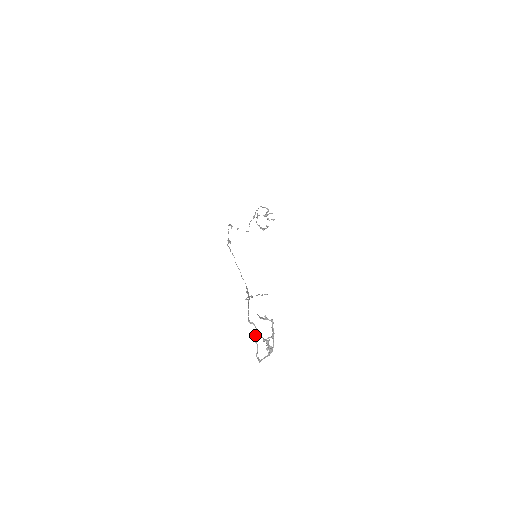
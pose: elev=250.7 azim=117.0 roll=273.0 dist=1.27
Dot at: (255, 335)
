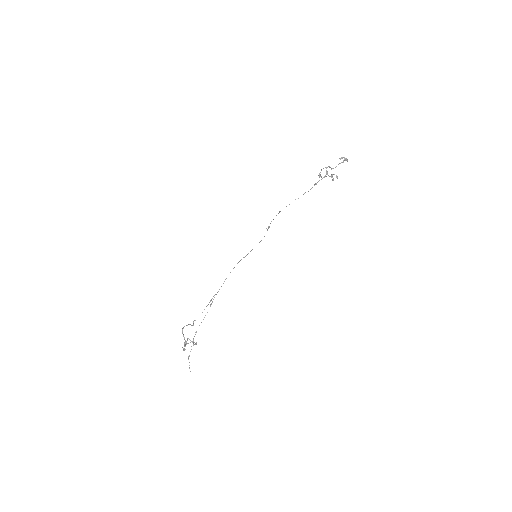
Dot at: (191, 325)
